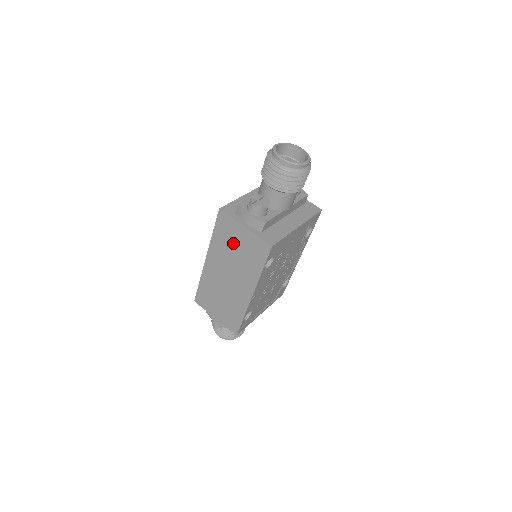
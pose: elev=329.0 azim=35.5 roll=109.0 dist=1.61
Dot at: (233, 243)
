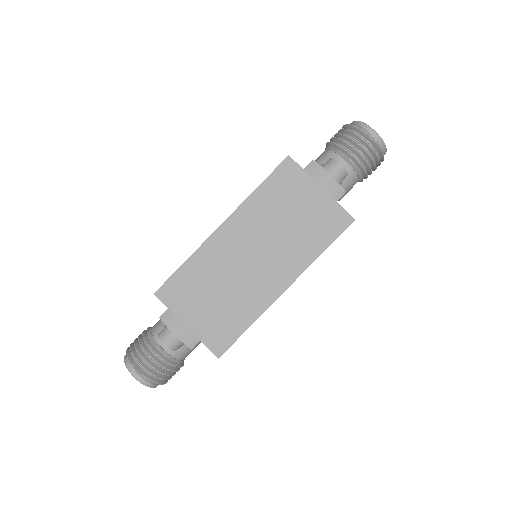
Dot at: (289, 207)
